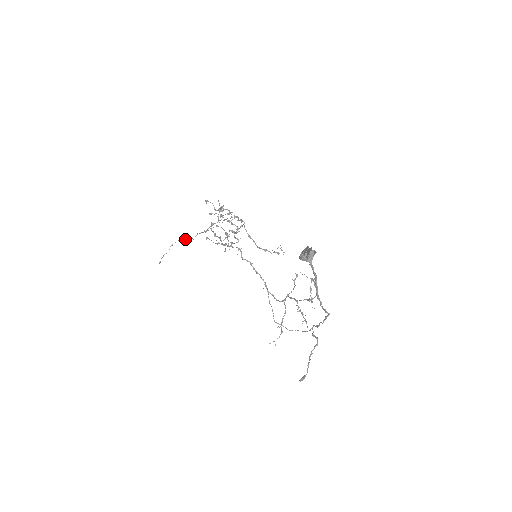
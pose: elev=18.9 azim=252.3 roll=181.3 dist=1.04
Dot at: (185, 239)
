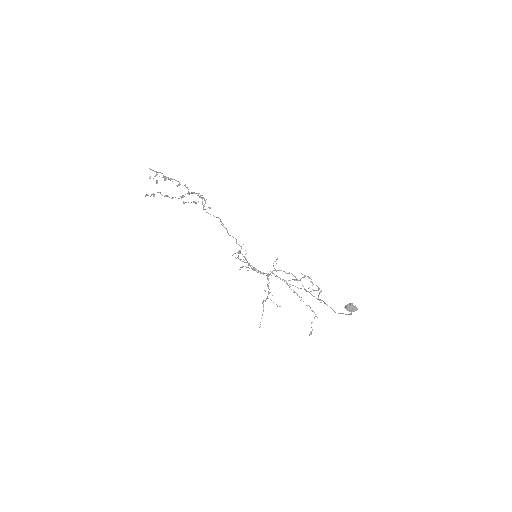
Dot at: occluded
